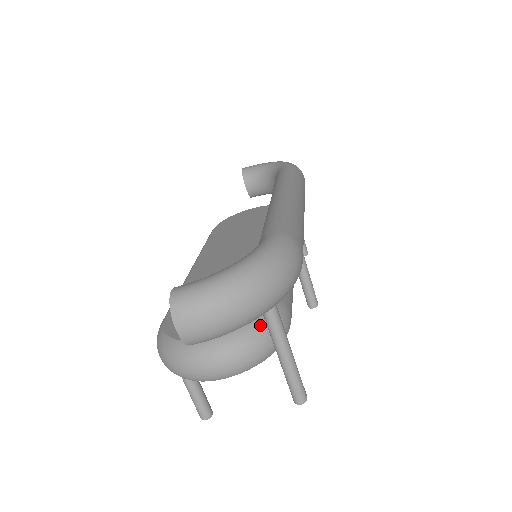
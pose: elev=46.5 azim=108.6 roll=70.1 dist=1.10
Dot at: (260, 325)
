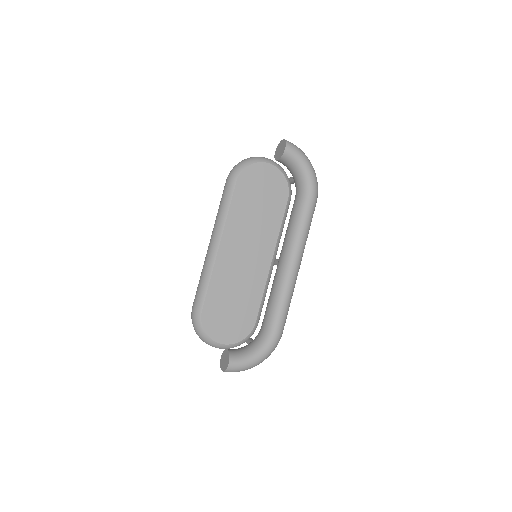
Dot at: occluded
